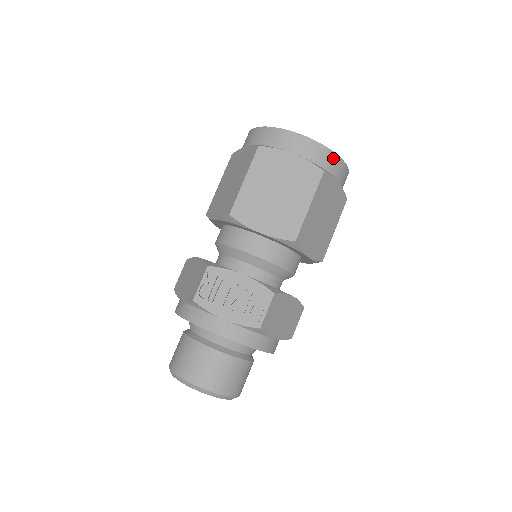
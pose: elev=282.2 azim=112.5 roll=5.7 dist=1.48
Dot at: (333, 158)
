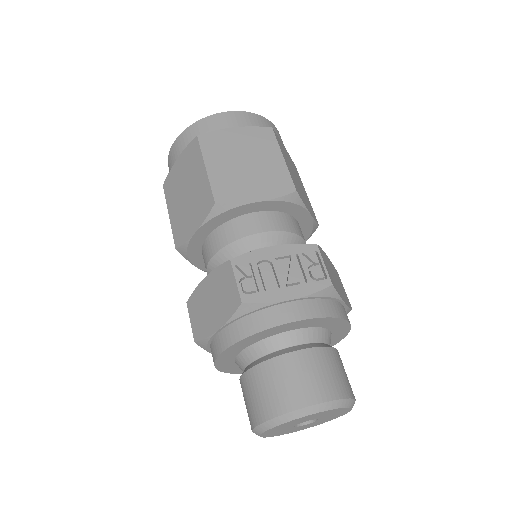
Dot at: (268, 123)
